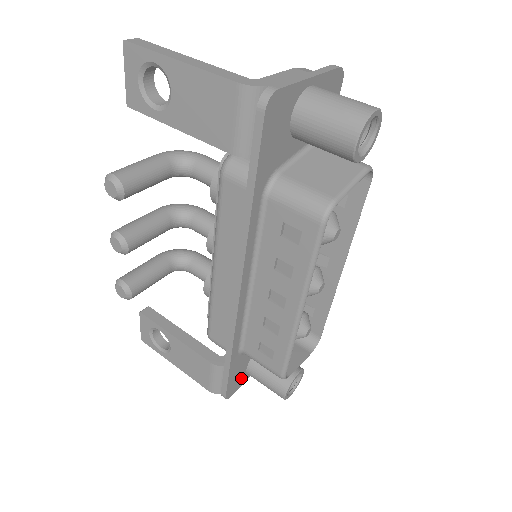
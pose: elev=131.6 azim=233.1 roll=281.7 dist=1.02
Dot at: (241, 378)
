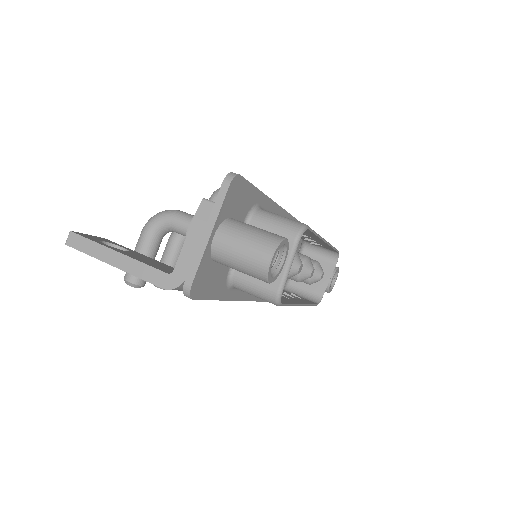
Dot at: occluded
